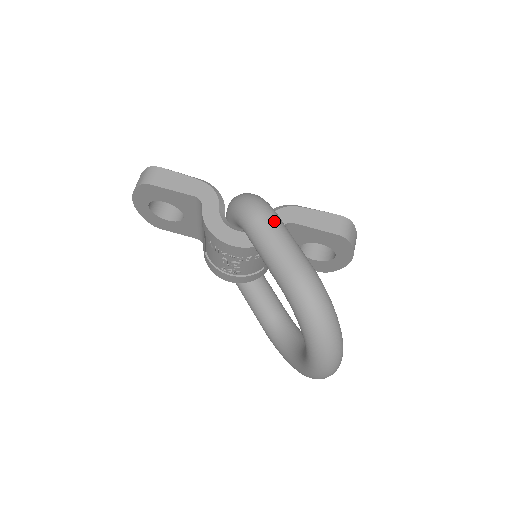
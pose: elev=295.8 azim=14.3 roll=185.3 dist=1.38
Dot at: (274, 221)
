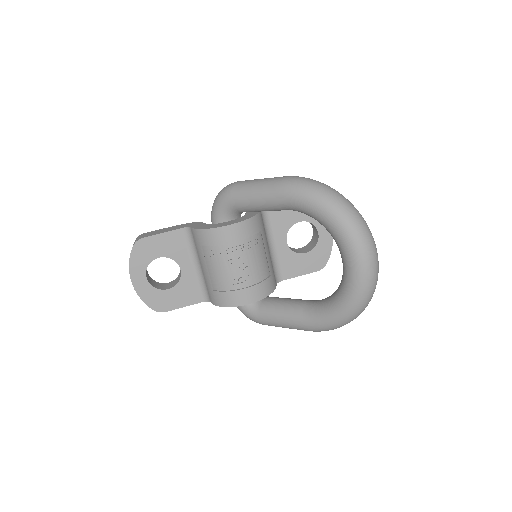
Dot at: occluded
